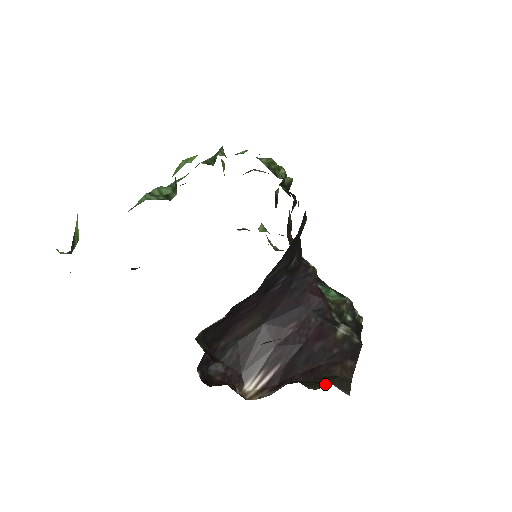
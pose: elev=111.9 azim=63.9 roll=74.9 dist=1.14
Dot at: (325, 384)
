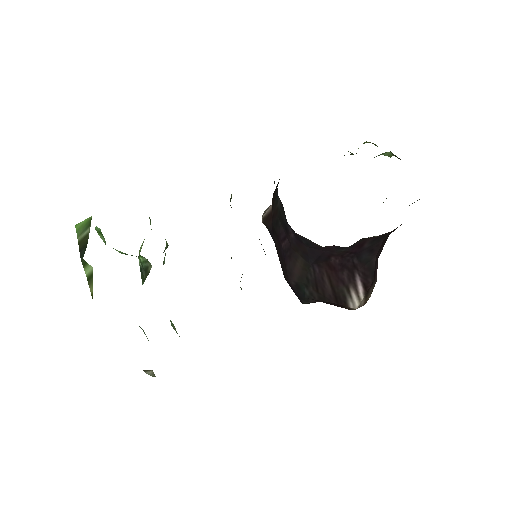
Dot at: occluded
